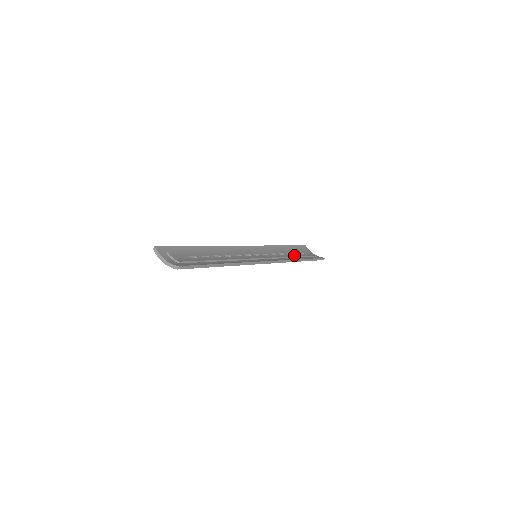
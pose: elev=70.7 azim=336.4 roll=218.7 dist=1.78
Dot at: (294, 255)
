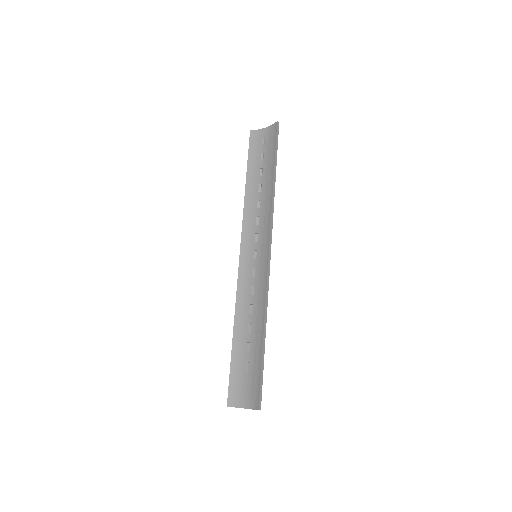
Dot at: (264, 181)
